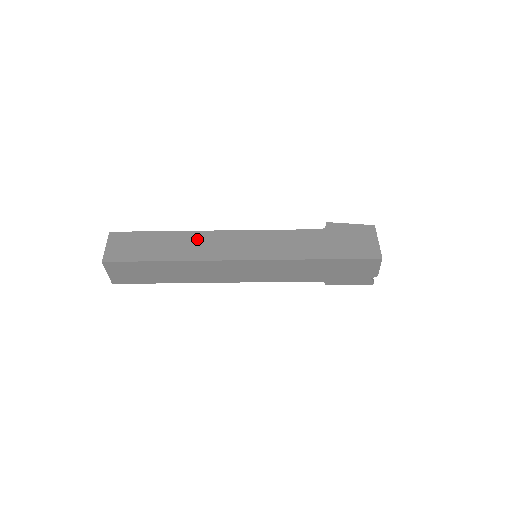
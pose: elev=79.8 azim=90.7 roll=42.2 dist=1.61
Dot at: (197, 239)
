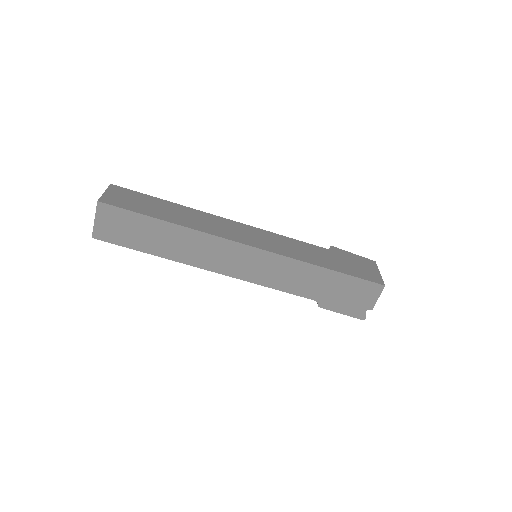
Dot at: (203, 217)
